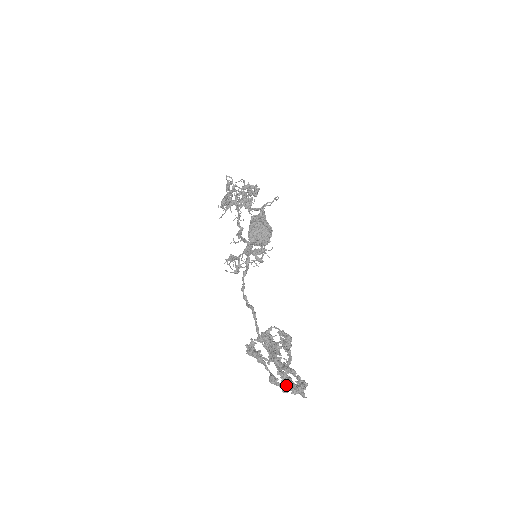
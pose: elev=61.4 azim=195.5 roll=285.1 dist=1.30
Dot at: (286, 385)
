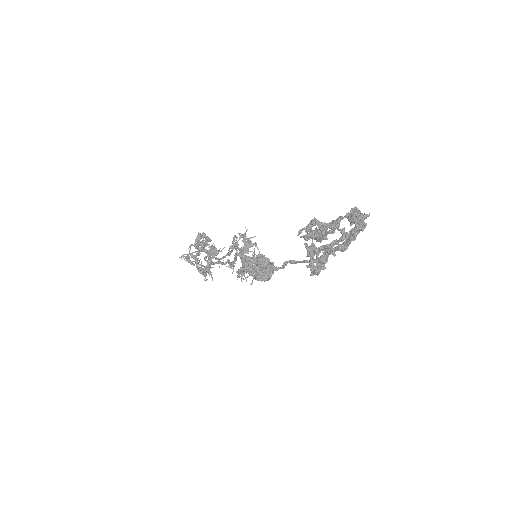
Dot at: (351, 232)
